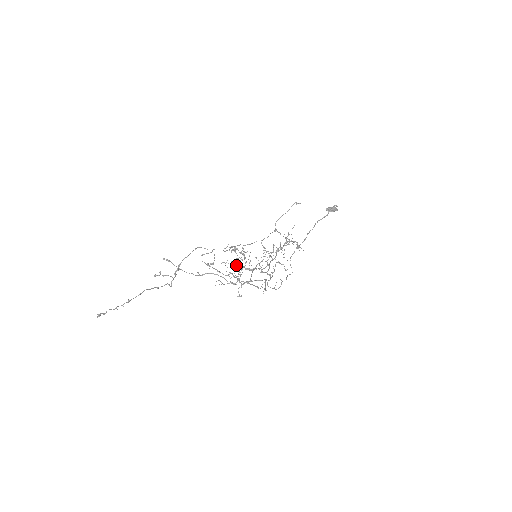
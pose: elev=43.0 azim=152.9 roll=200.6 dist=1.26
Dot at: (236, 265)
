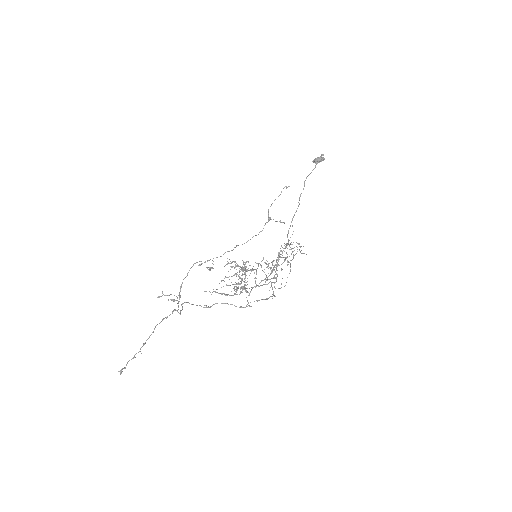
Dot at: (242, 288)
